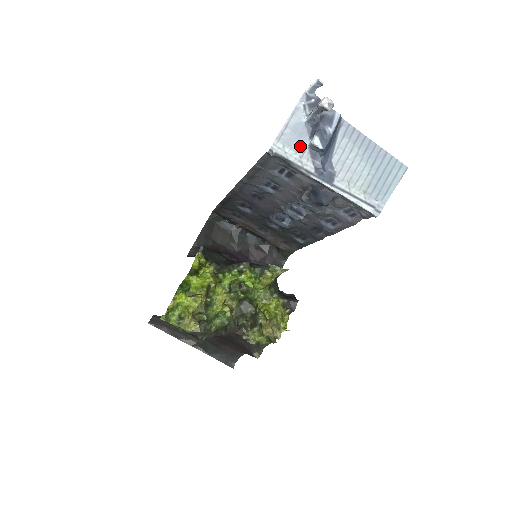
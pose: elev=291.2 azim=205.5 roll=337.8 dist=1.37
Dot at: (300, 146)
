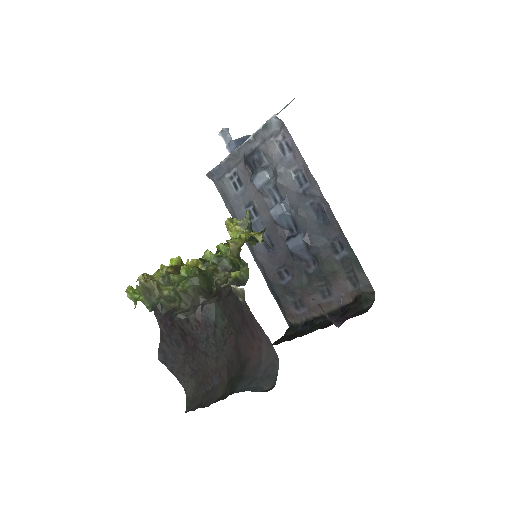
Dot at: occluded
